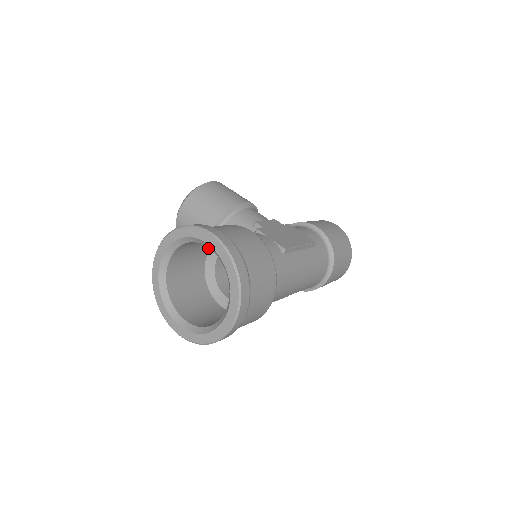
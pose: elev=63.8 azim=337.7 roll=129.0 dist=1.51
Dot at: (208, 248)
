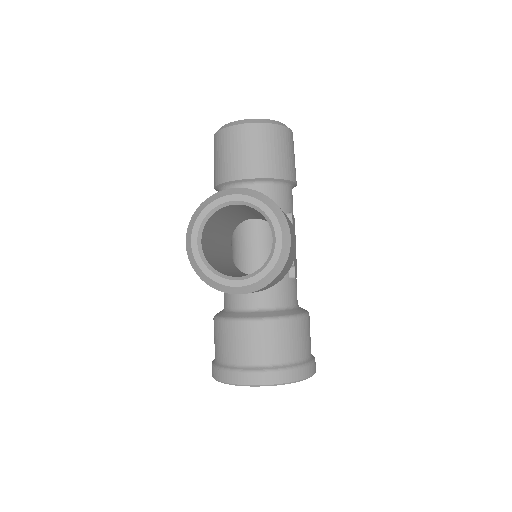
Dot at: occluded
